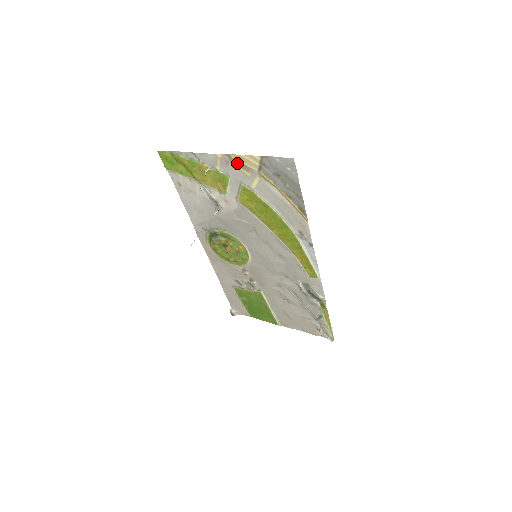
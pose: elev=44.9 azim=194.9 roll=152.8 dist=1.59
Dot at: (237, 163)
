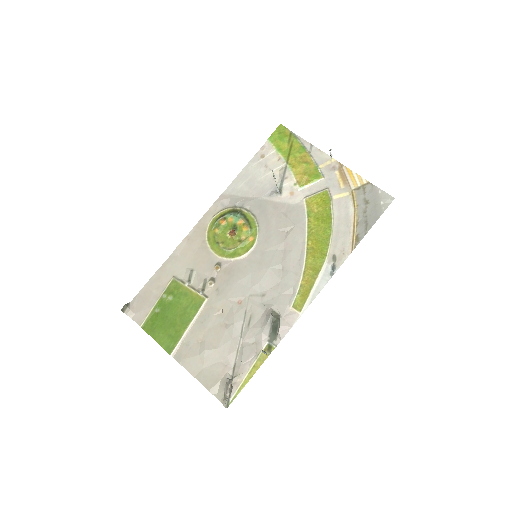
Dot at: (342, 174)
